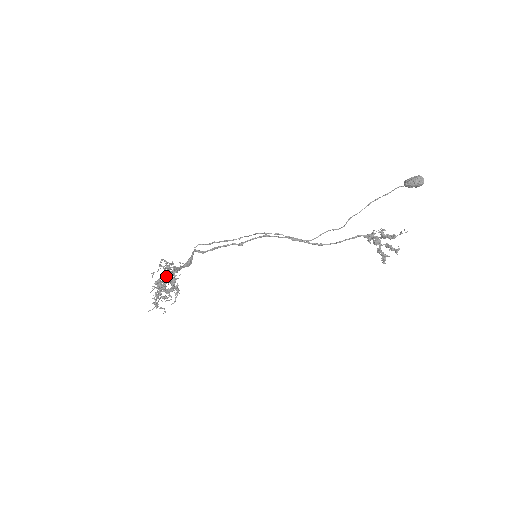
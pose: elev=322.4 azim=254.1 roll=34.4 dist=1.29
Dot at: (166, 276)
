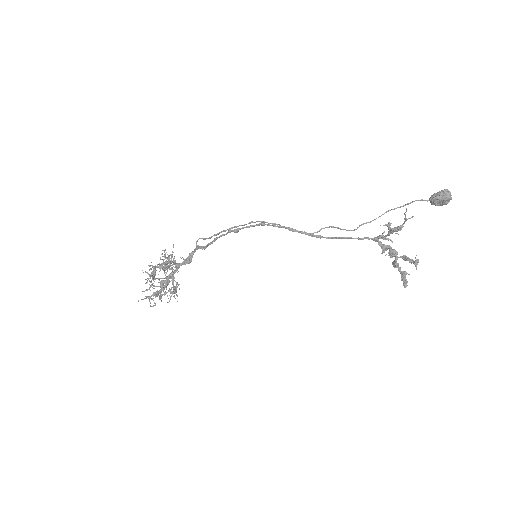
Dot at: occluded
